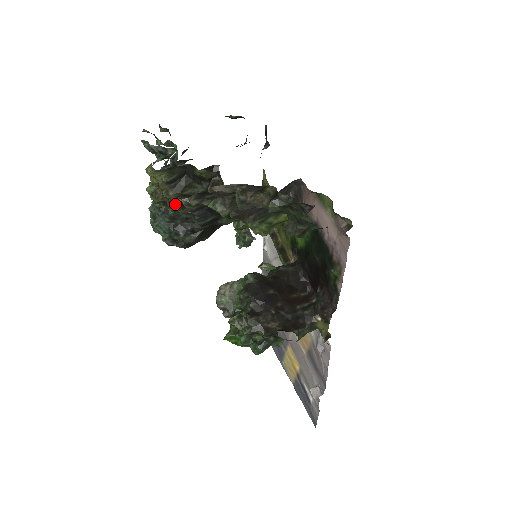
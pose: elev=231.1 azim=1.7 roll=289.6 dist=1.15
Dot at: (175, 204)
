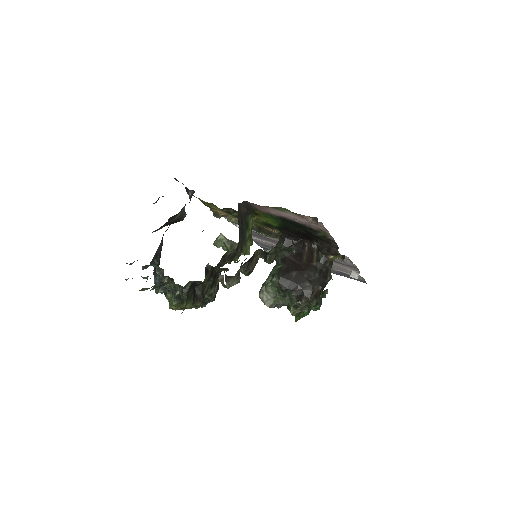
Dot at: occluded
